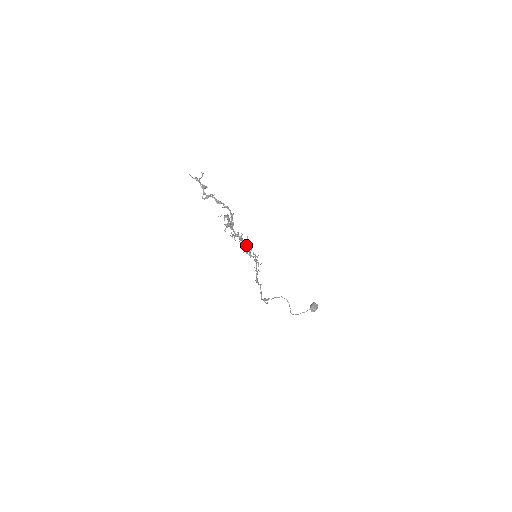
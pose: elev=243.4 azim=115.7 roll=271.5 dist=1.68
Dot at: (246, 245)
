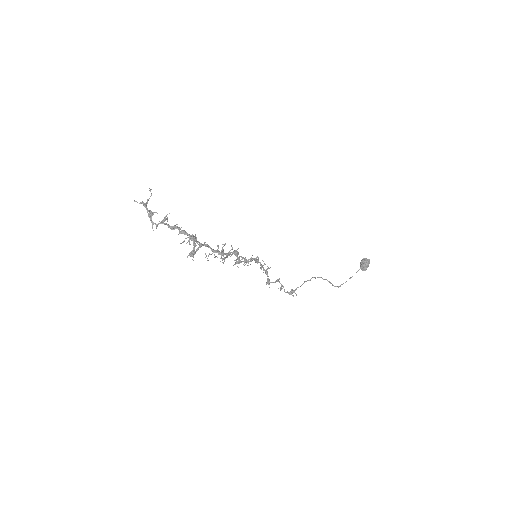
Dot at: (234, 254)
